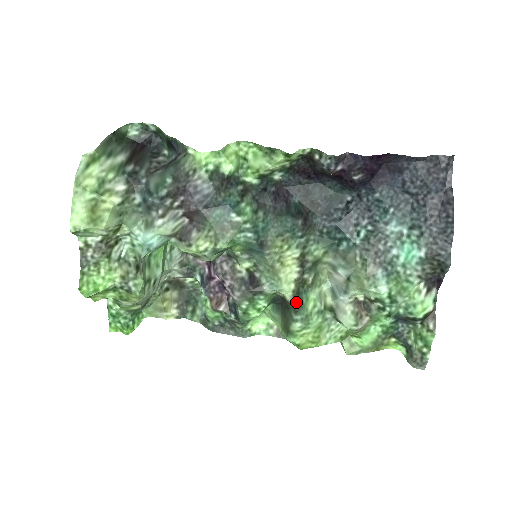
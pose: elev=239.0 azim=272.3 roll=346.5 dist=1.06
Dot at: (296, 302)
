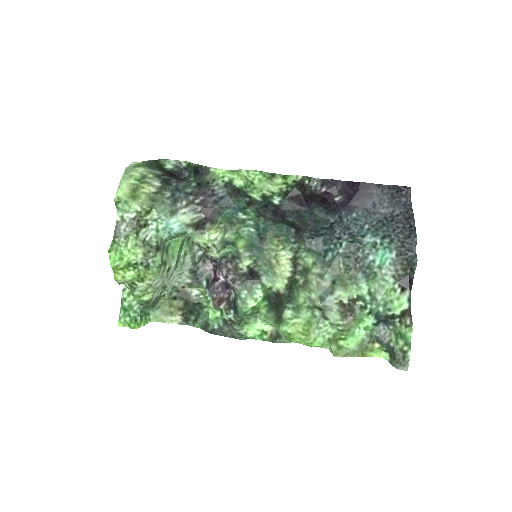
Dot at: (288, 294)
